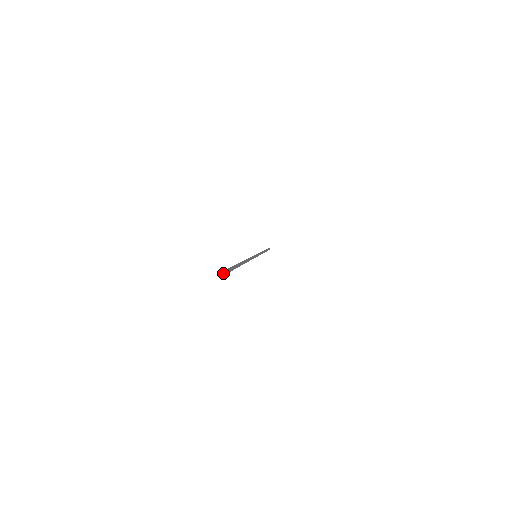
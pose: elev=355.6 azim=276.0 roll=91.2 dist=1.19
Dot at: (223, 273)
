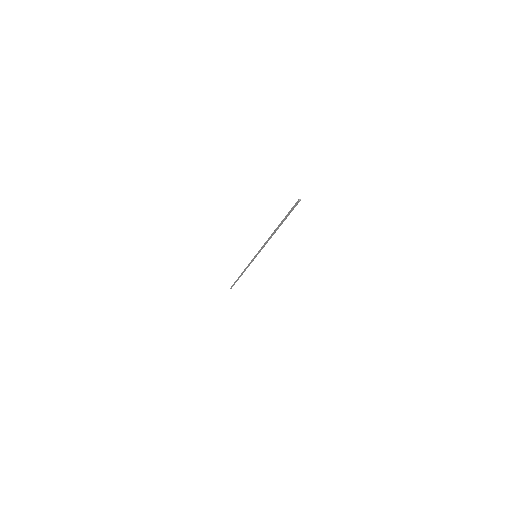
Dot at: (300, 199)
